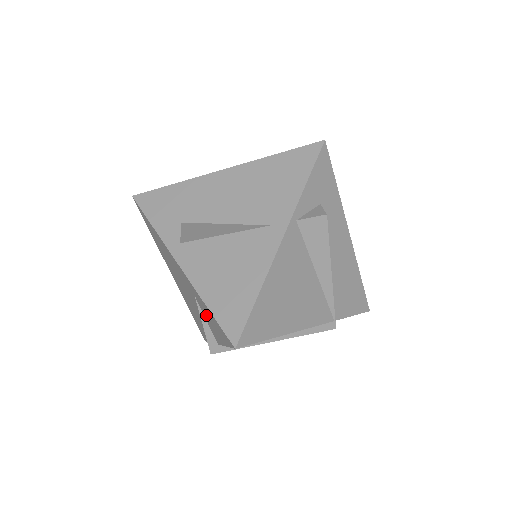
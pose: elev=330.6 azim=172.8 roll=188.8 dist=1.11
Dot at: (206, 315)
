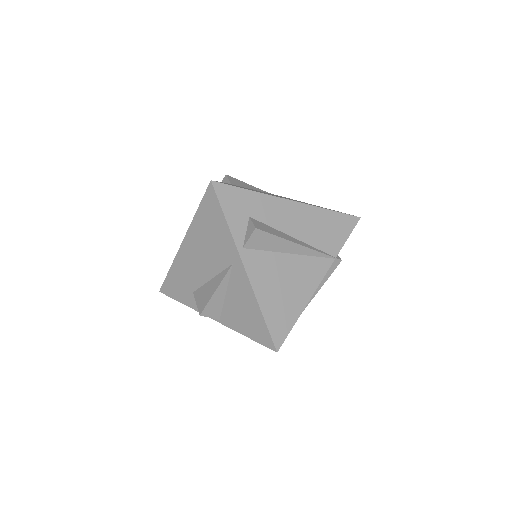
Dot at: occluded
